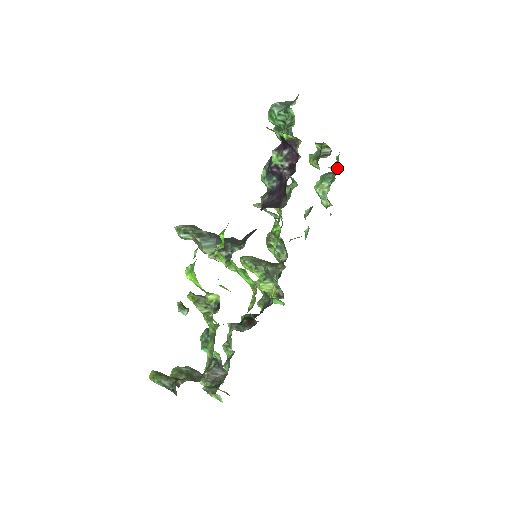
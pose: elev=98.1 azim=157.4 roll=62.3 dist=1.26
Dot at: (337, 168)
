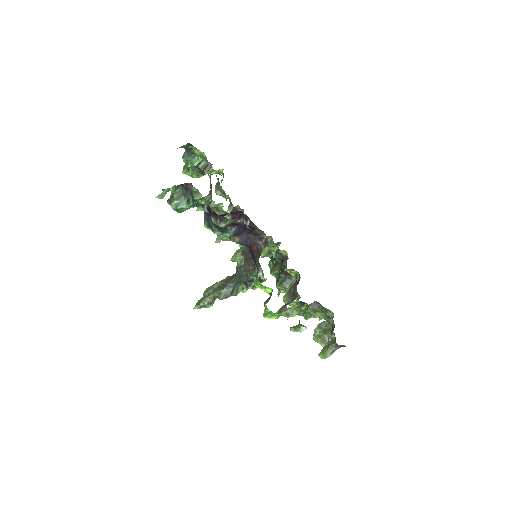
Dot at: (202, 154)
